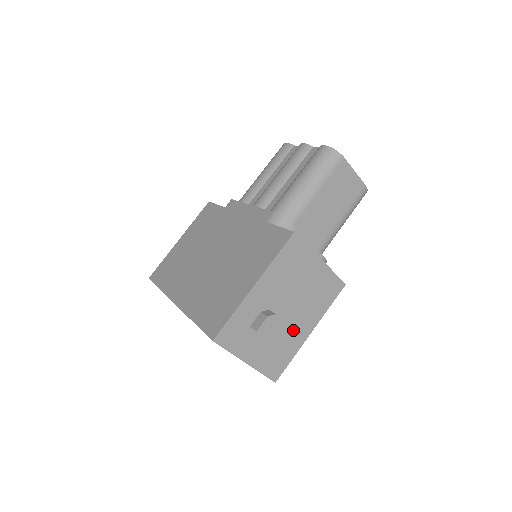
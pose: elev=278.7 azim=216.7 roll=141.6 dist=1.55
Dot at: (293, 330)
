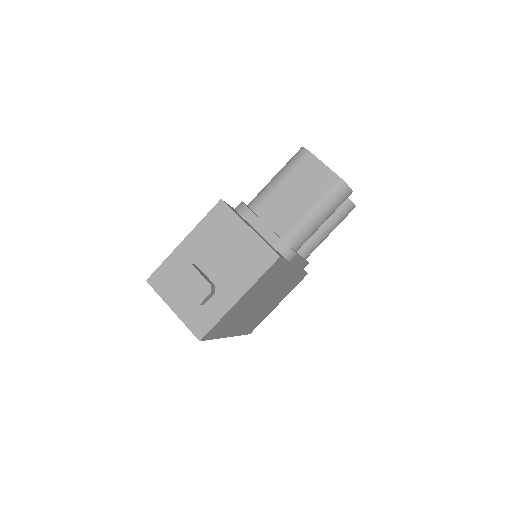
Dot at: (208, 283)
